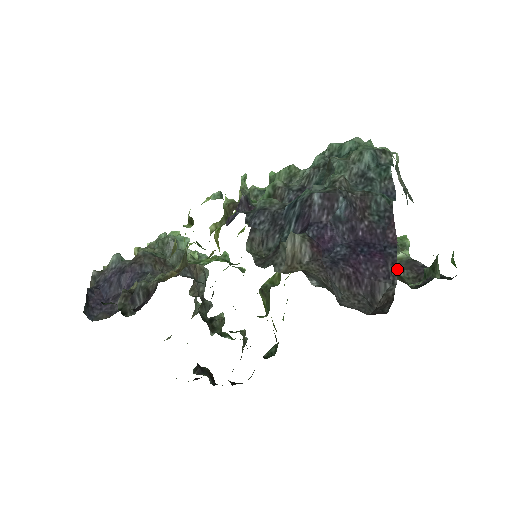
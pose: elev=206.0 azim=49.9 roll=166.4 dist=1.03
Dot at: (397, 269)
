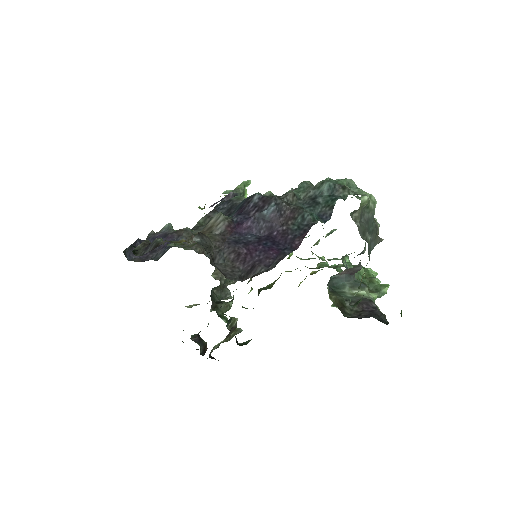
Dot at: (346, 299)
